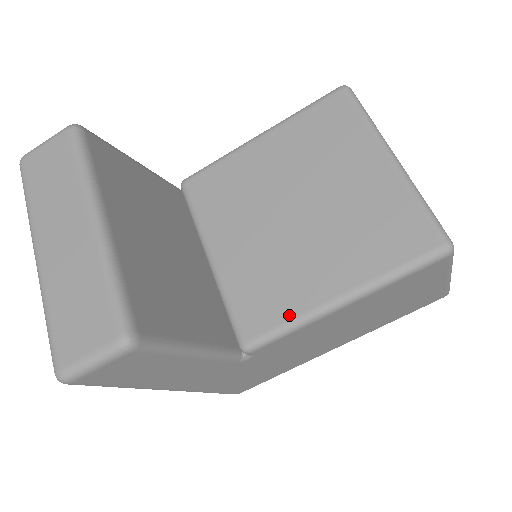
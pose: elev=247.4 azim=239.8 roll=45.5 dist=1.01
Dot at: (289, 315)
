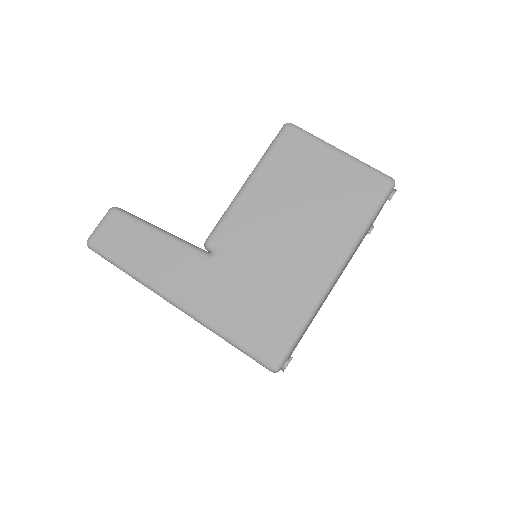
Dot at: occluded
